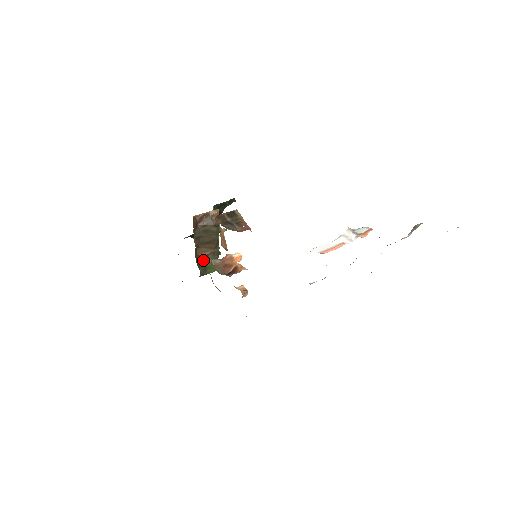
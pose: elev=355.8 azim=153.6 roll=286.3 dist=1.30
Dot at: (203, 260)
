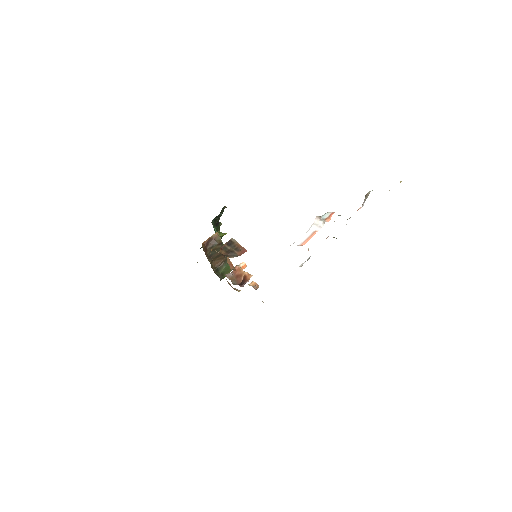
Dot at: (219, 269)
